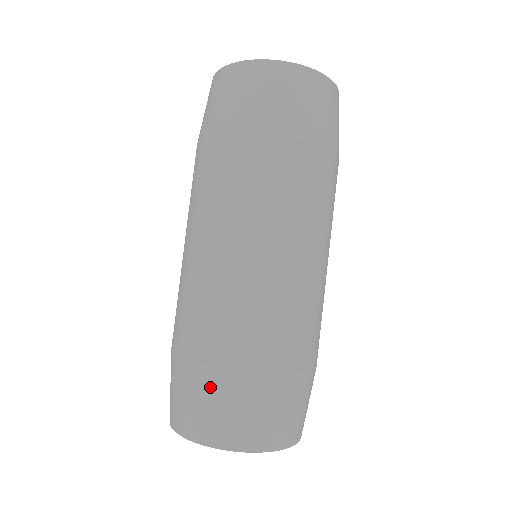
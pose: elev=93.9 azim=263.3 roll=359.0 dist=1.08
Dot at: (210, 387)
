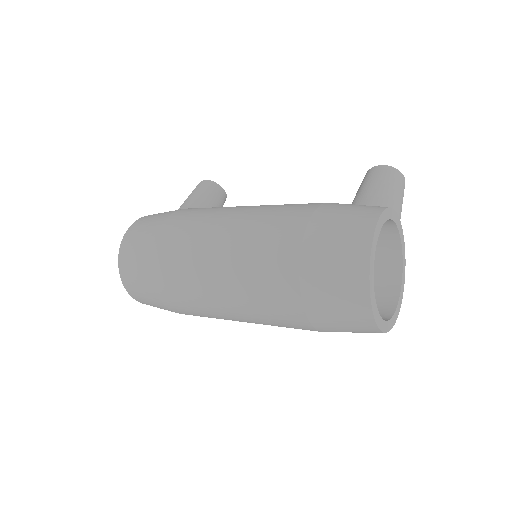
Dot at: (147, 288)
